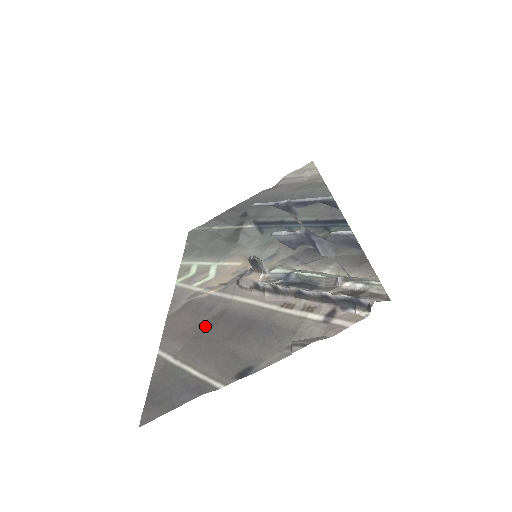
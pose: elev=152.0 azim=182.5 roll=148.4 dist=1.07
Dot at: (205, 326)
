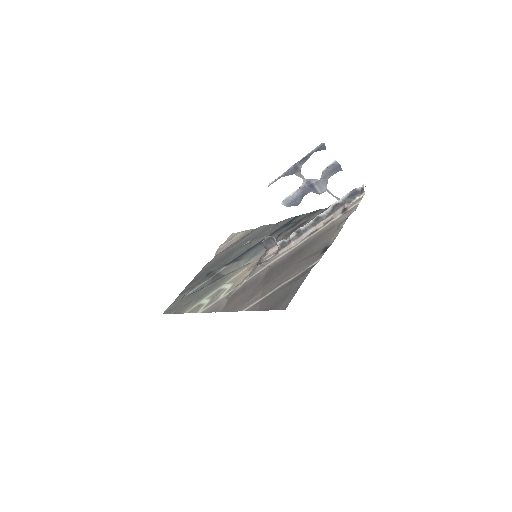
Dot at: (265, 280)
